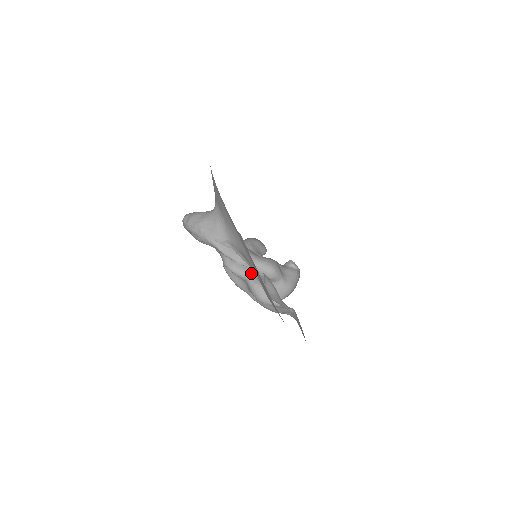
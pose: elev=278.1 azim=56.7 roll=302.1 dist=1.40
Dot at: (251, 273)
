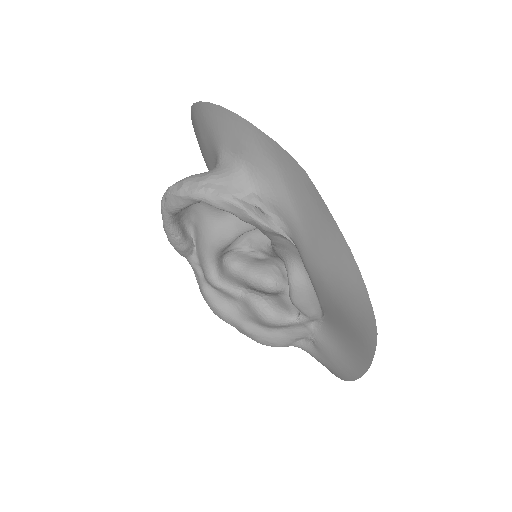
Dot at: (247, 287)
